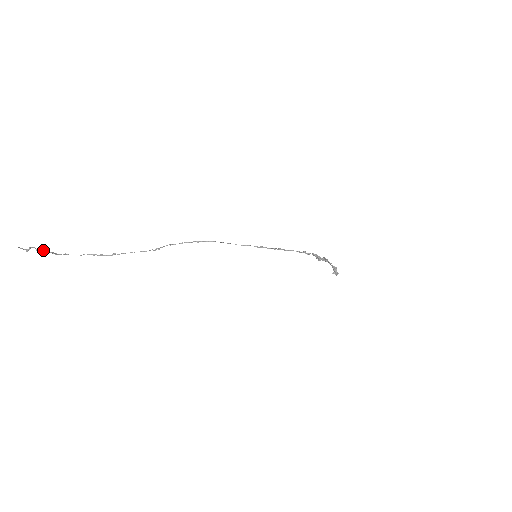
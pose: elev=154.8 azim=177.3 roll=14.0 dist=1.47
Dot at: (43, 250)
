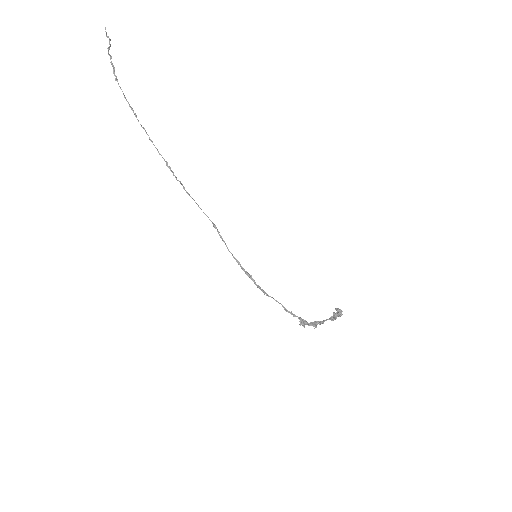
Dot at: (110, 55)
